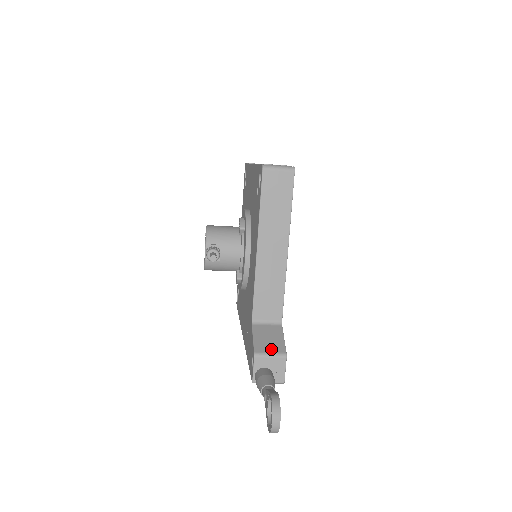
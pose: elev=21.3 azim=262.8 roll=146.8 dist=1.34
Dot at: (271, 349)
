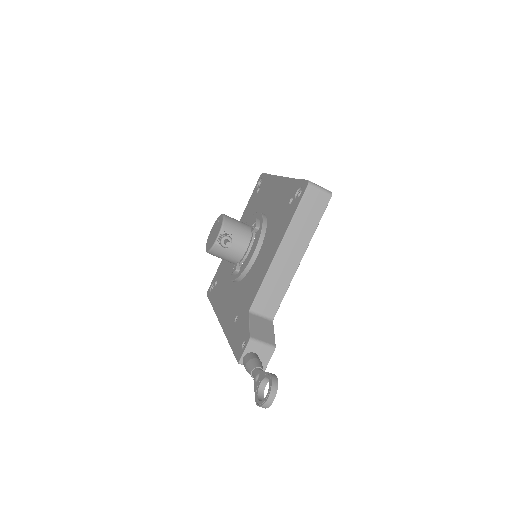
Dot at: (264, 338)
